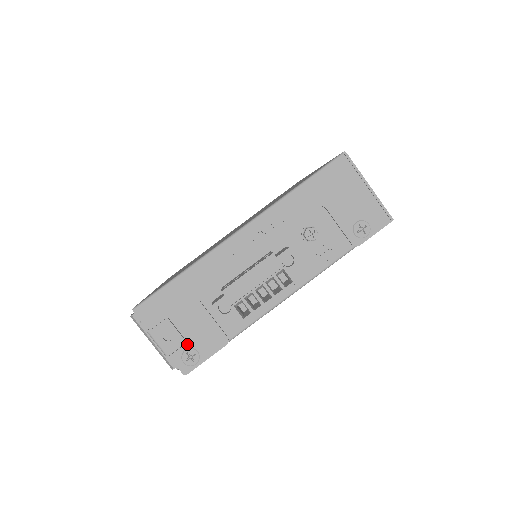
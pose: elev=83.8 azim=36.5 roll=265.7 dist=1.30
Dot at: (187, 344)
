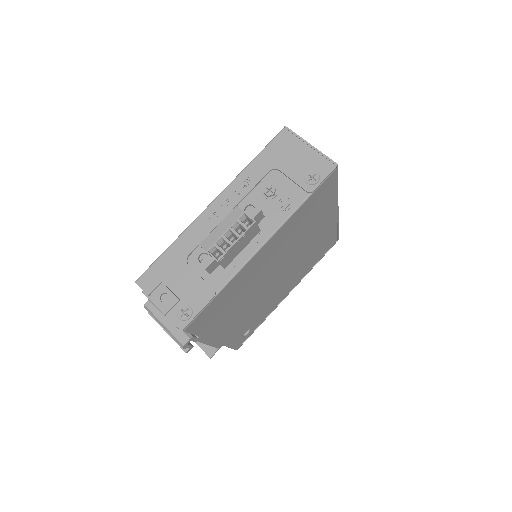
Dot at: (181, 302)
